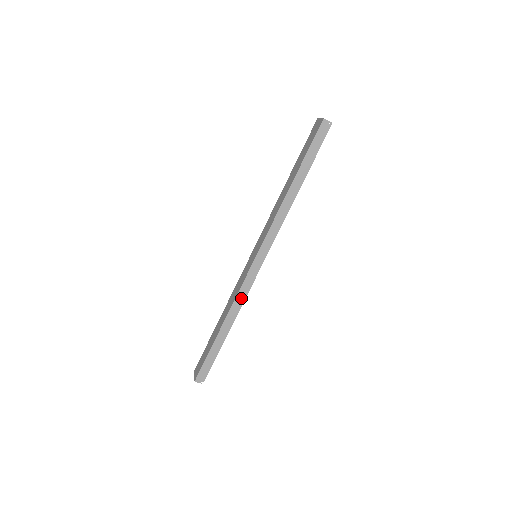
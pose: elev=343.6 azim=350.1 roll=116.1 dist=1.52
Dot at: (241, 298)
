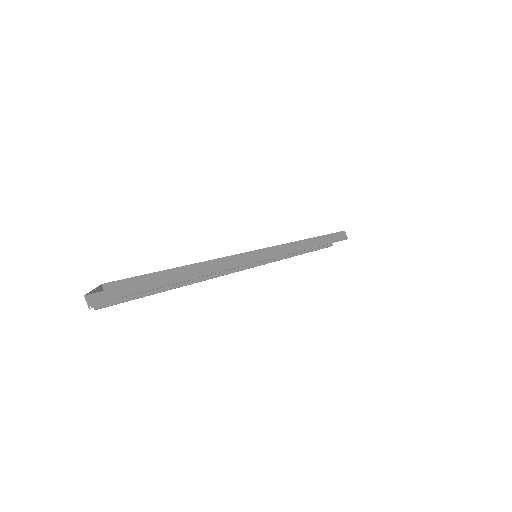
Dot at: (230, 263)
